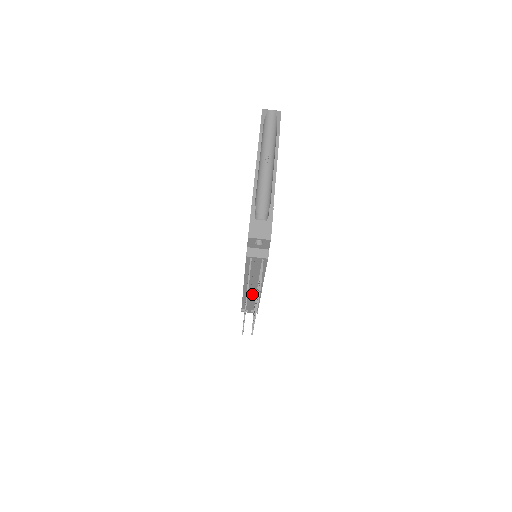
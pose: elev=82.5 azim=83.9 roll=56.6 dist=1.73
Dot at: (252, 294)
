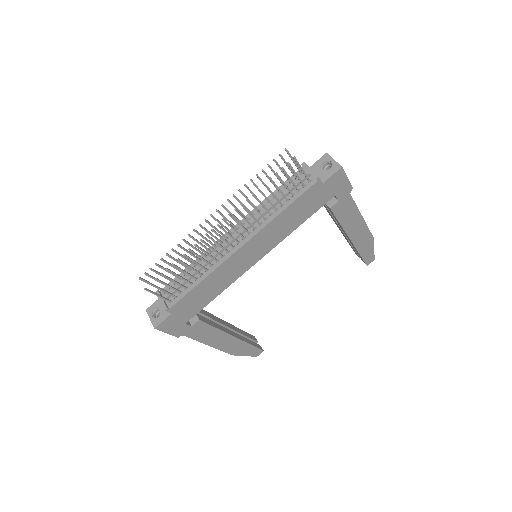
Dot at: (219, 250)
